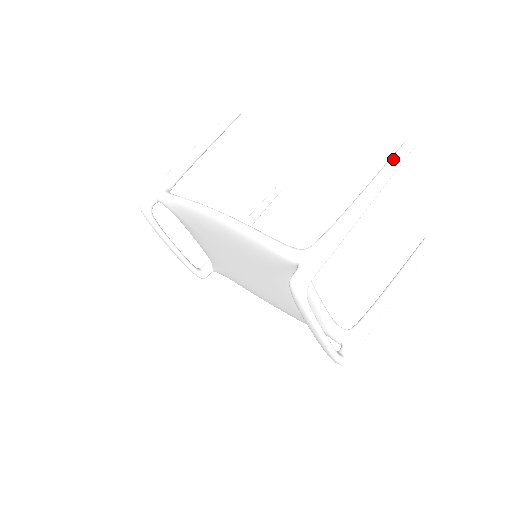
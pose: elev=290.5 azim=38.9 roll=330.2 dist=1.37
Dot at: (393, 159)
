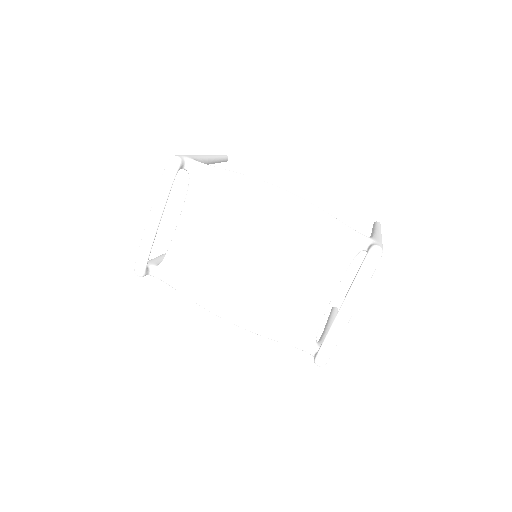
Dot at: (379, 225)
